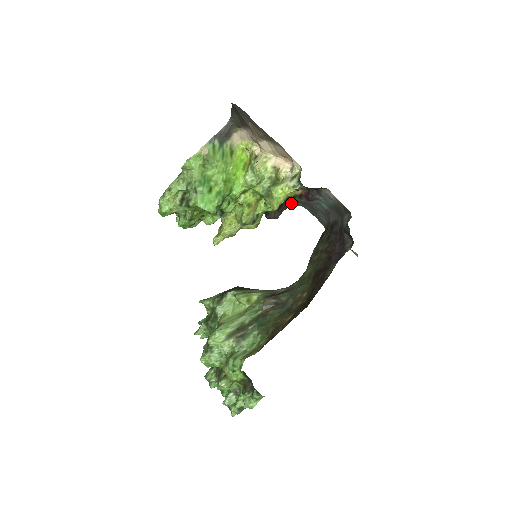
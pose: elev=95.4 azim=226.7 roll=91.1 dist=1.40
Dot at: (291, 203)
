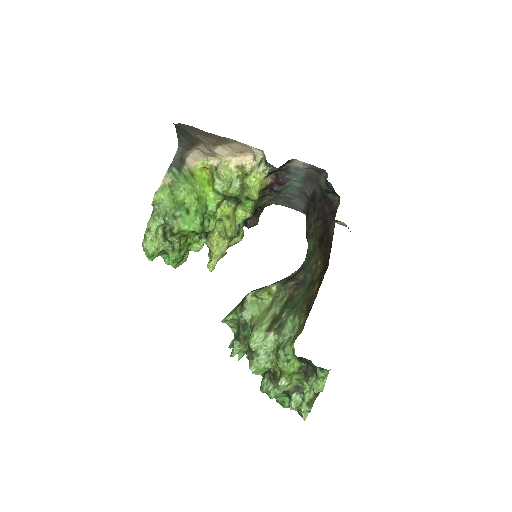
Dot at: (264, 205)
